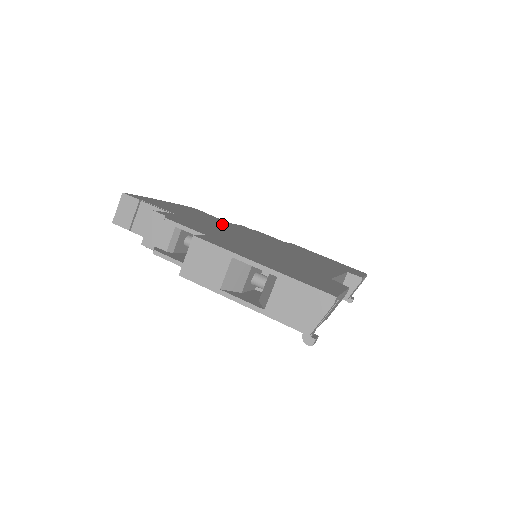
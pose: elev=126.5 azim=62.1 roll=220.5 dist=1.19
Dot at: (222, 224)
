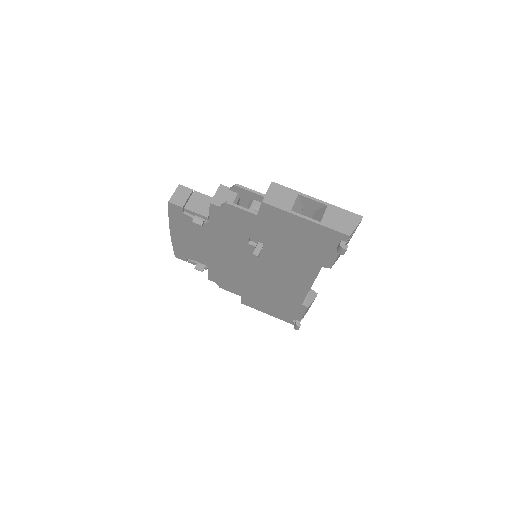
Dot at: occluded
